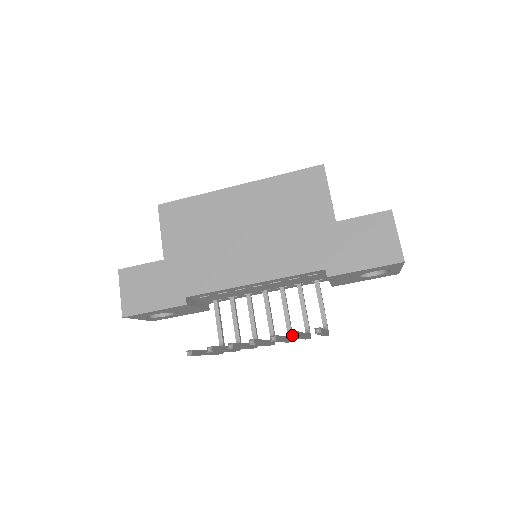
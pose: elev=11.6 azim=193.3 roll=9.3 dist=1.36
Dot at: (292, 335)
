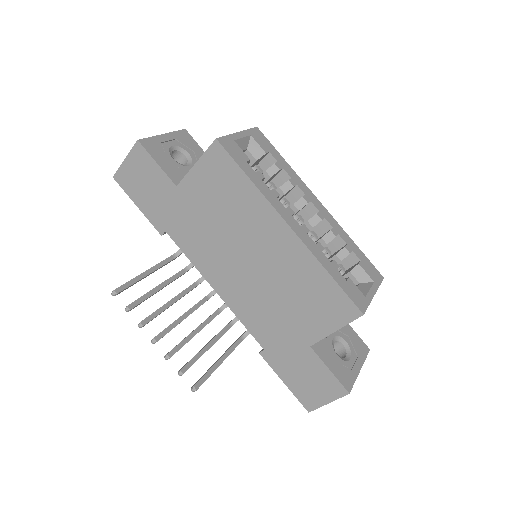
Dot at: occluded
